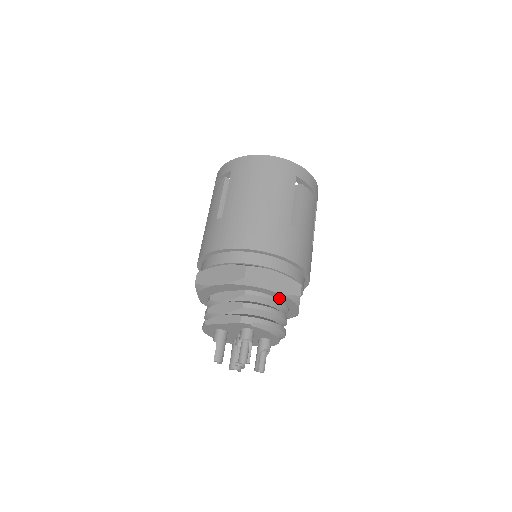
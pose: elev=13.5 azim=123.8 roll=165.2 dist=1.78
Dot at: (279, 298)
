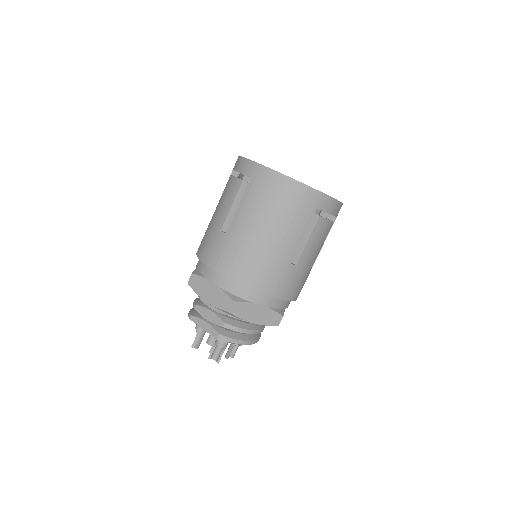
Dot at: occluded
